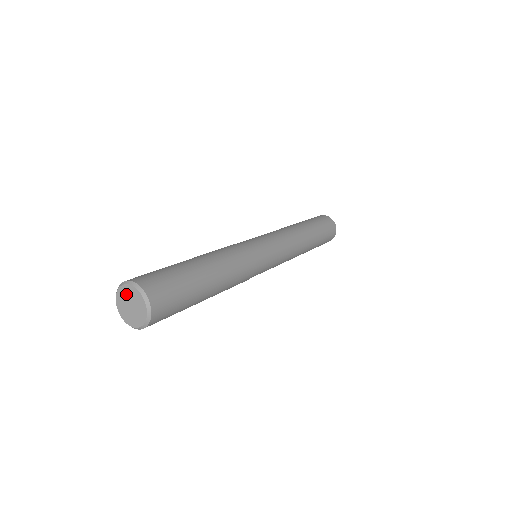
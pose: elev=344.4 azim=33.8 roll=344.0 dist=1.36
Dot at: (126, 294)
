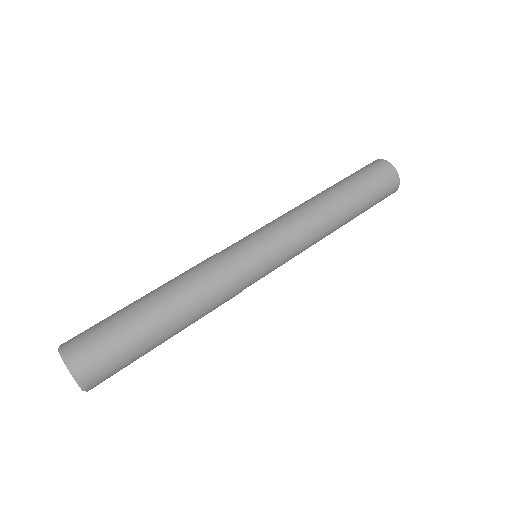
Dot at: occluded
